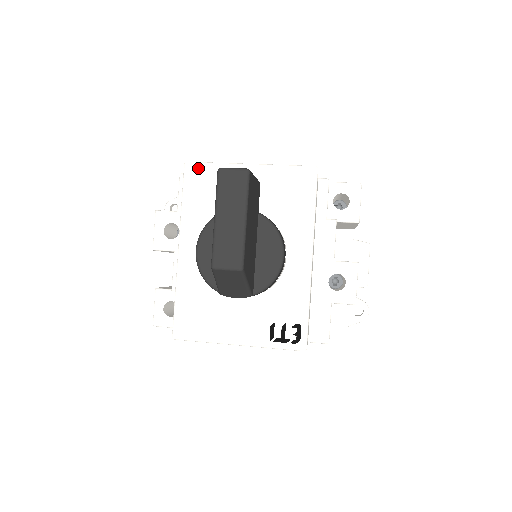
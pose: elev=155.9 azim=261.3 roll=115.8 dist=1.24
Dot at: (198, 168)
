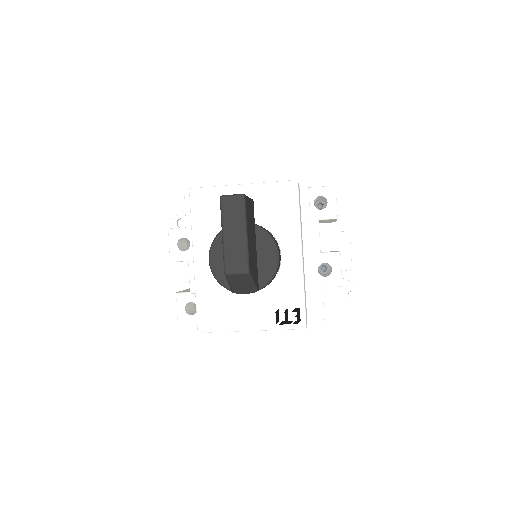
Dot at: (201, 193)
